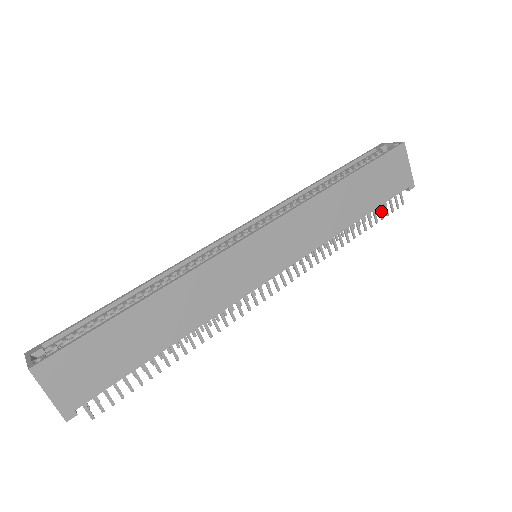
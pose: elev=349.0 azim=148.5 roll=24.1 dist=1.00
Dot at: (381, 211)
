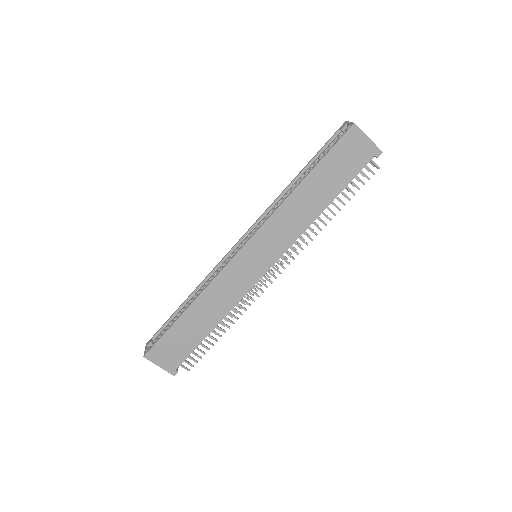
Dot at: (355, 184)
